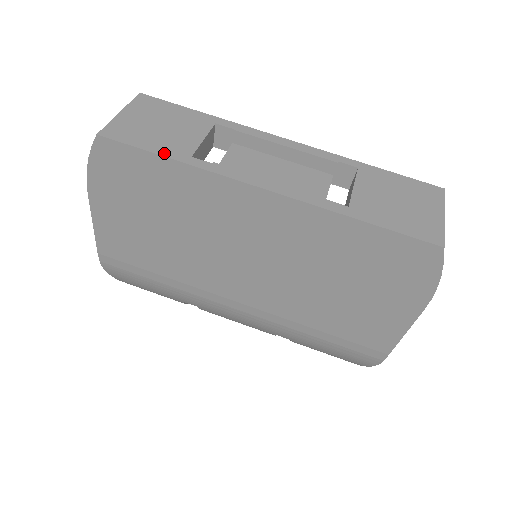
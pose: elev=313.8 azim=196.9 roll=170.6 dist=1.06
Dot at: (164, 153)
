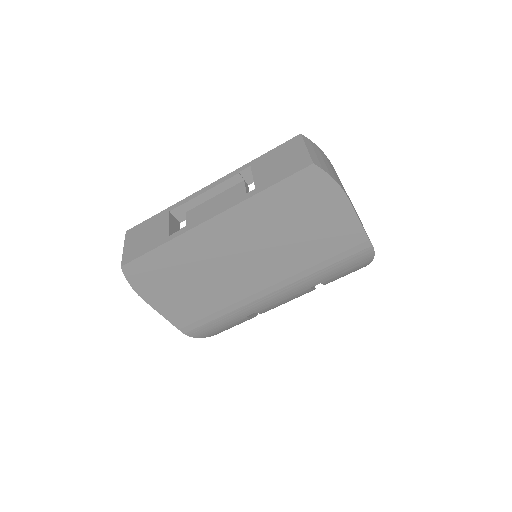
Dot at: (155, 246)
